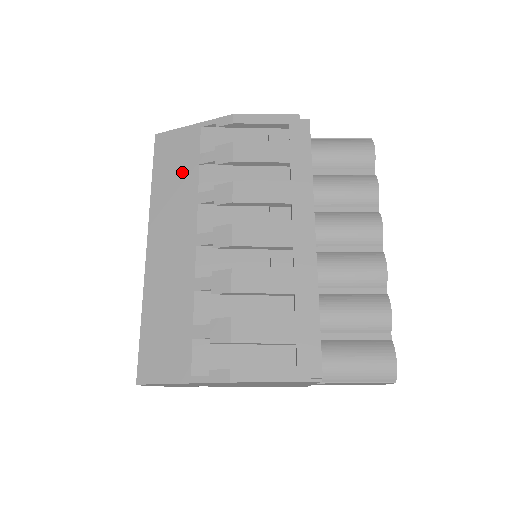
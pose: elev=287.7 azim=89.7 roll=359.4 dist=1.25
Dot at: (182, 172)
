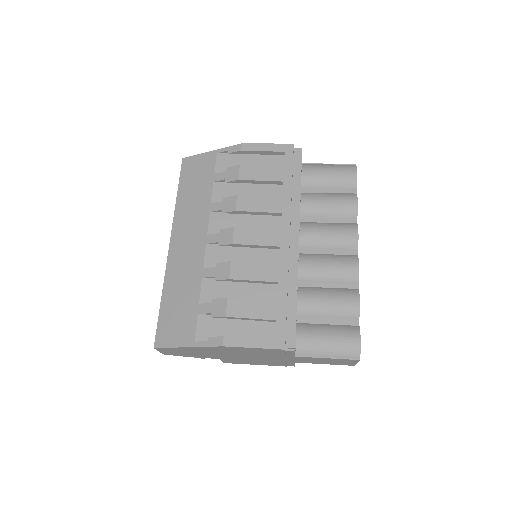
Dot at: (200, 187)
